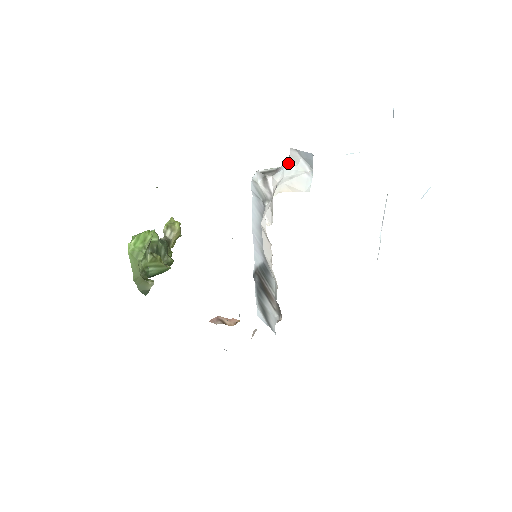
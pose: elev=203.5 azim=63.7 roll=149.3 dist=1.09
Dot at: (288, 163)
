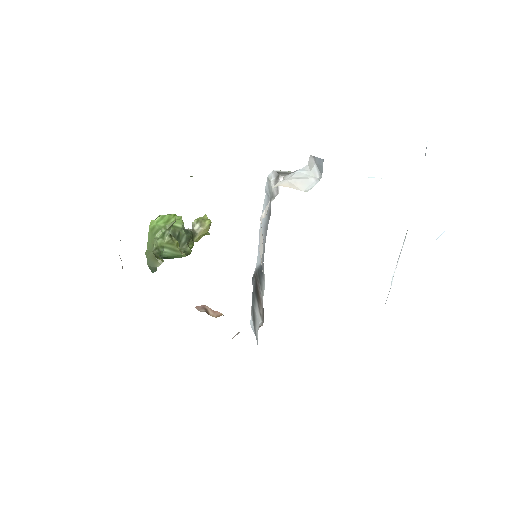
Dot at: (303, 168)
